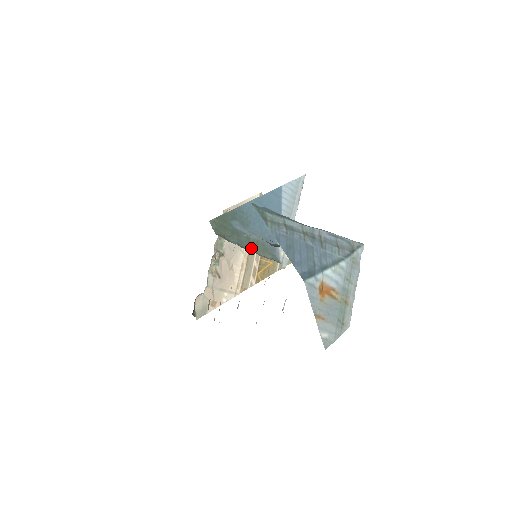
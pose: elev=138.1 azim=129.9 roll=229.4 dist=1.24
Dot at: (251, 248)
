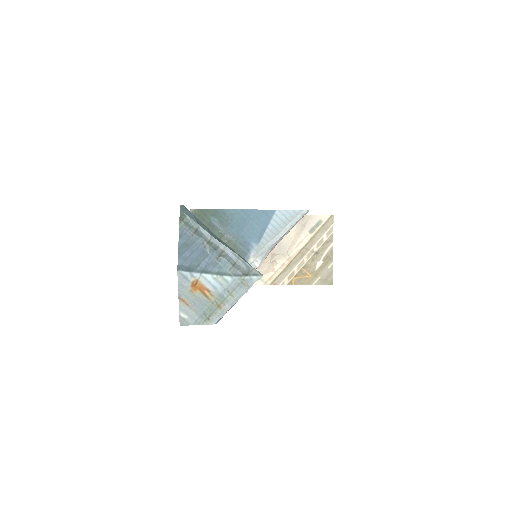
Dot at: occluded
